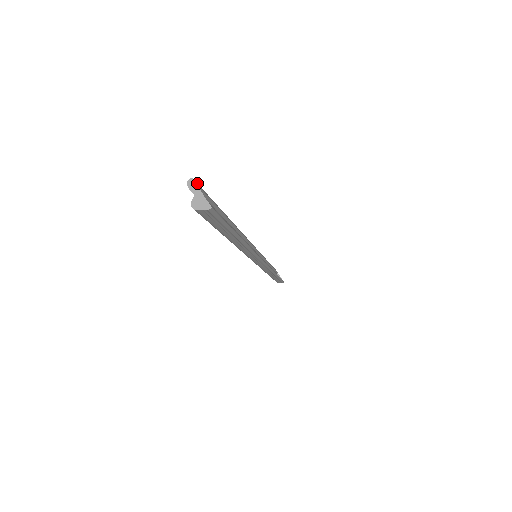
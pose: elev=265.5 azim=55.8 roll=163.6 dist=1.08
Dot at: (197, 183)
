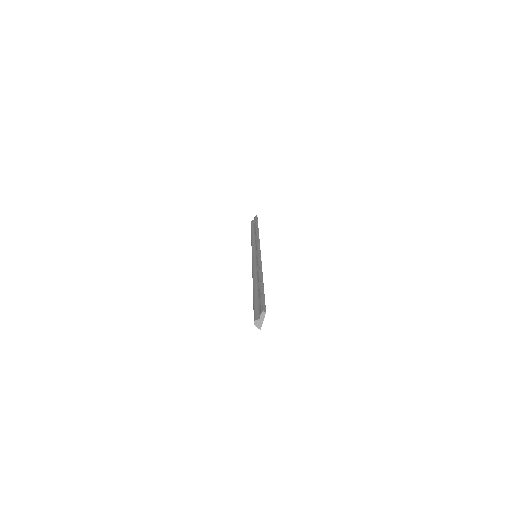
Dot at: occluded
